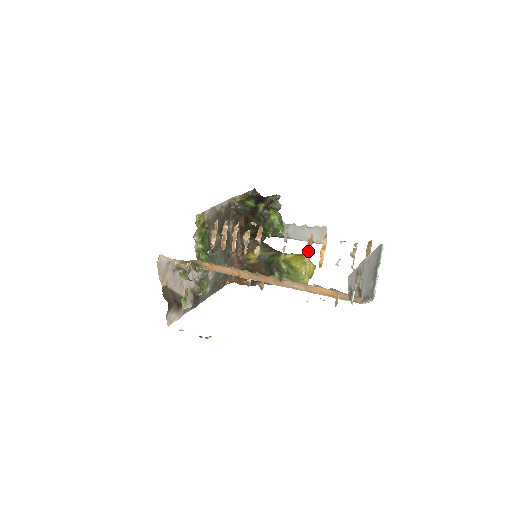
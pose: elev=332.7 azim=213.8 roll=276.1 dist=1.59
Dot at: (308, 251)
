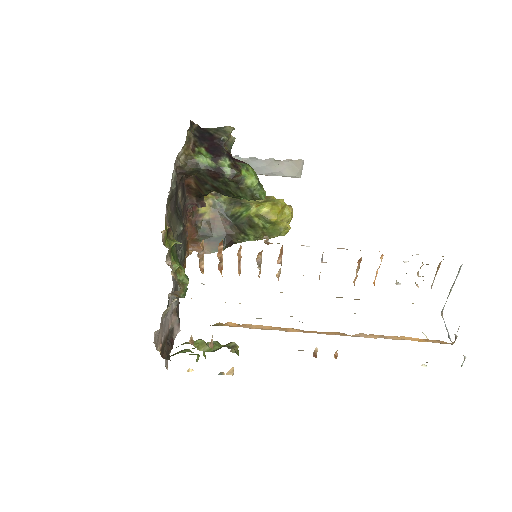
Dot at: (357, 271)
